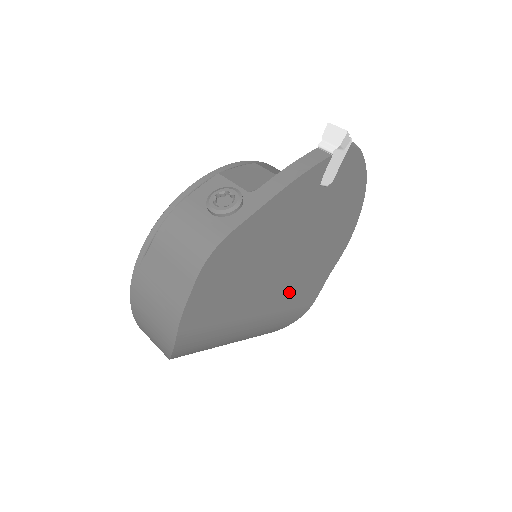
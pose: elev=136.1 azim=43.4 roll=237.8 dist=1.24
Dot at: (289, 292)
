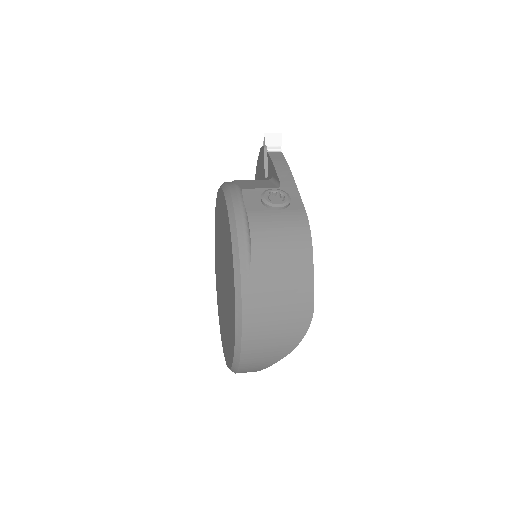
Dot at: occluded
